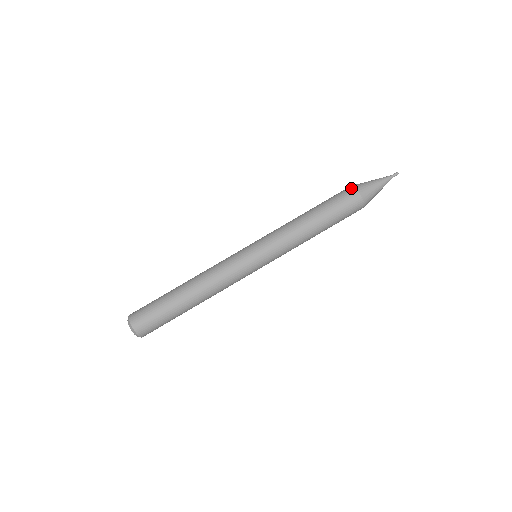
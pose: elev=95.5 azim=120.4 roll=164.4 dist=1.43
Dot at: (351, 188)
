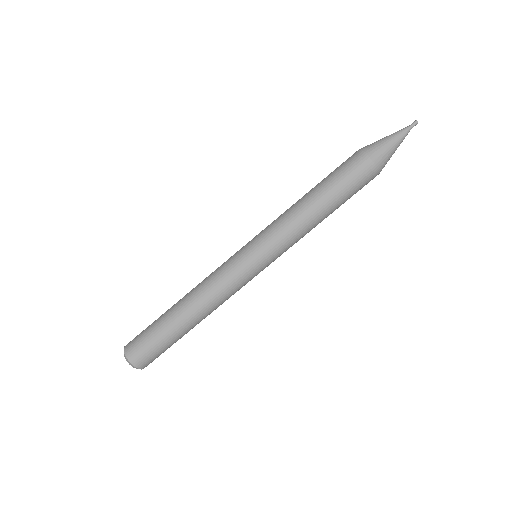
Dot at: (361, 155)
